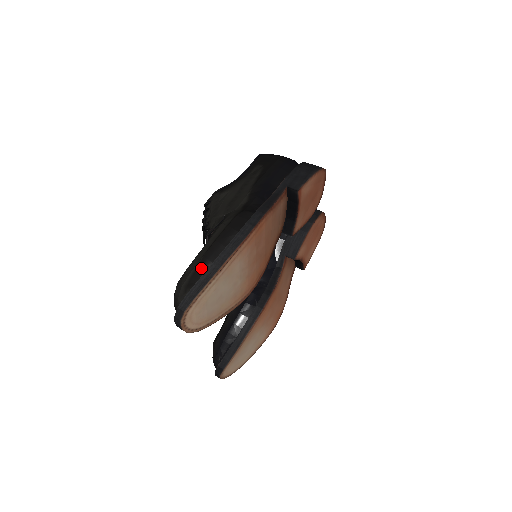
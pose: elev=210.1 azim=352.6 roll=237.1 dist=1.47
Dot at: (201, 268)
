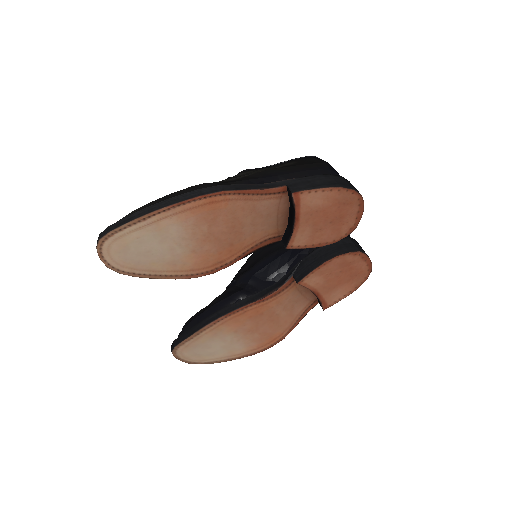
Dot at: occluded
